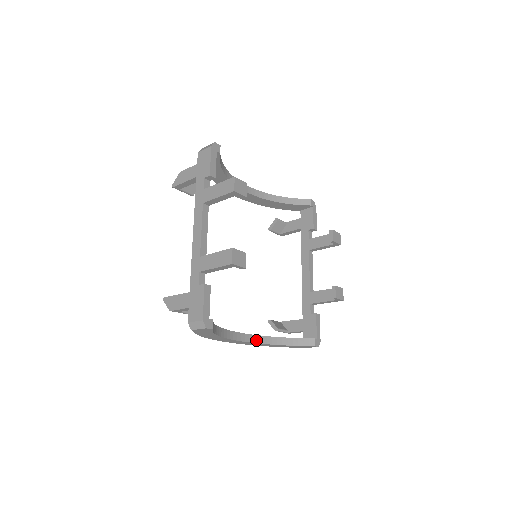
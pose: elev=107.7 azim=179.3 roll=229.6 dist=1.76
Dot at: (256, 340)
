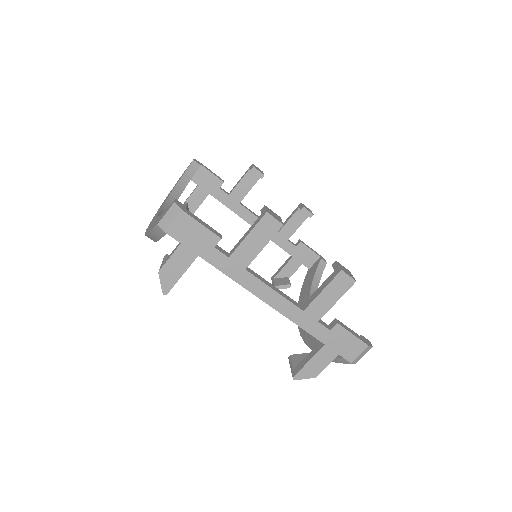
Dot at: occluded
